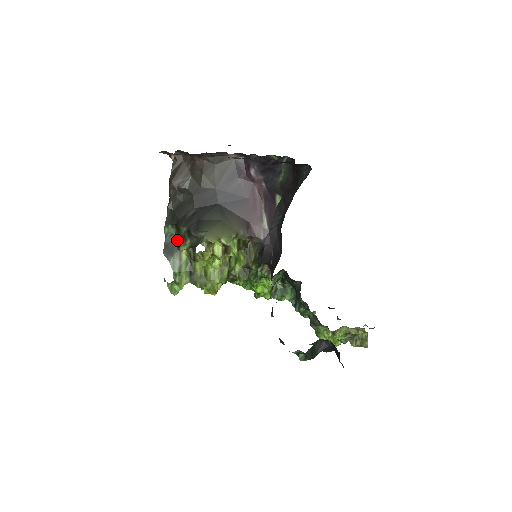
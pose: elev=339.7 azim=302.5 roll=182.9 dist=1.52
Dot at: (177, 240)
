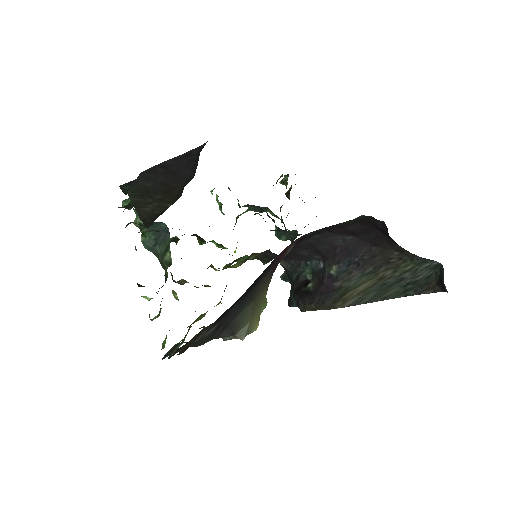
Dot at: occluded
